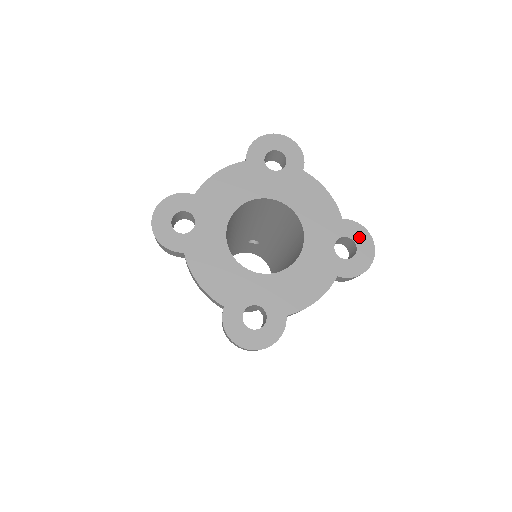
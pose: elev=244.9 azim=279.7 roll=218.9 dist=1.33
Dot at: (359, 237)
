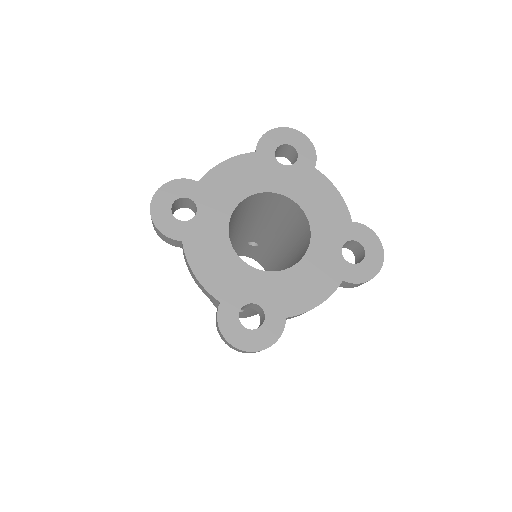
Dot at: (368, 242)
